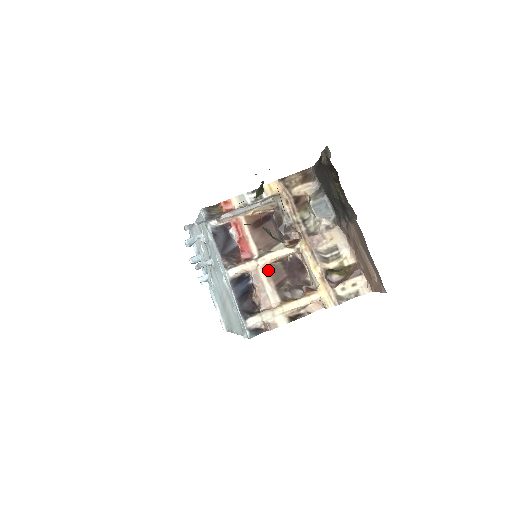
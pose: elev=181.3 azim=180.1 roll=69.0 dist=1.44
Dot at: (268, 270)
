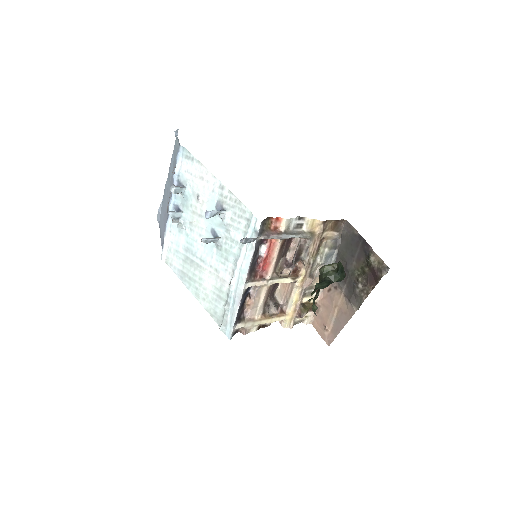
Dot at: (268, 289)
